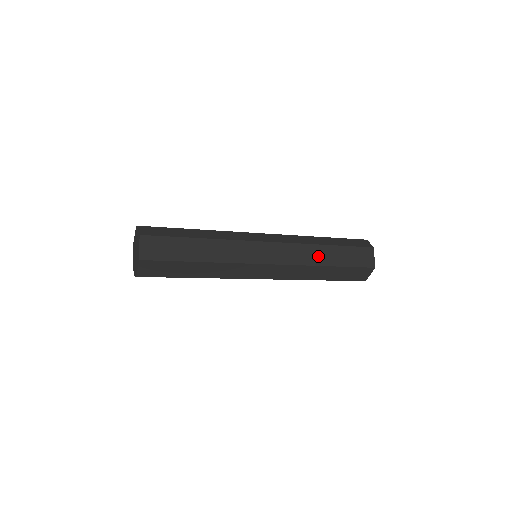
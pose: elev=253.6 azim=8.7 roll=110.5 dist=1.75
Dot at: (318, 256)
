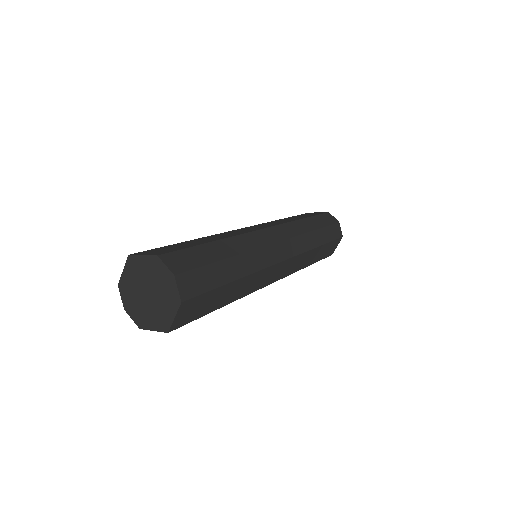
Dot at: (308, 259)
